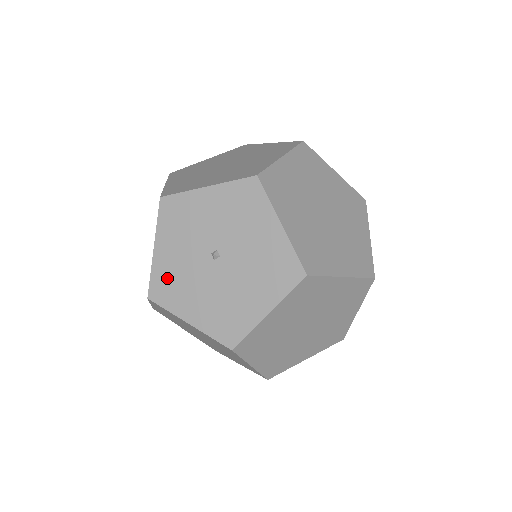
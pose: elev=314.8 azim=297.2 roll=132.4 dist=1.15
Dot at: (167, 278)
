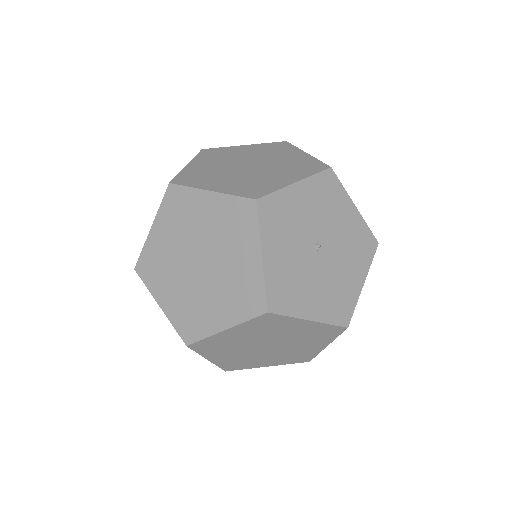
Dot at: (282, 283)
